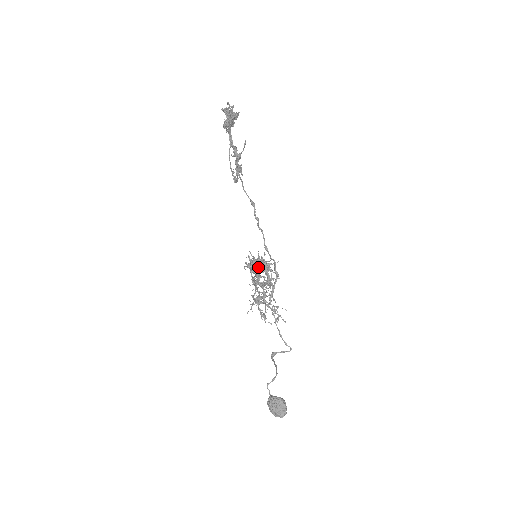
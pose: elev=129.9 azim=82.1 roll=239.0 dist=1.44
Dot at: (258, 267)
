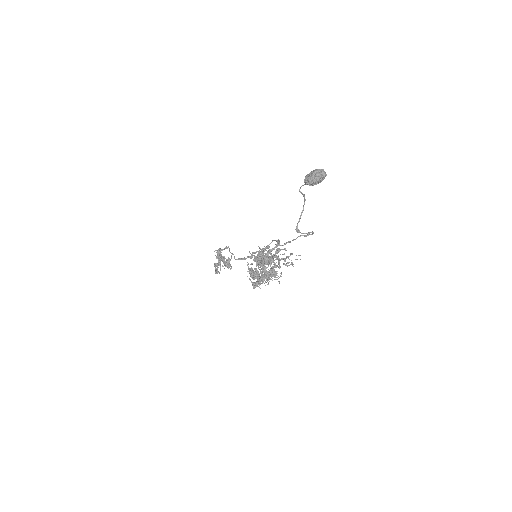
Dot at: (260, 255)
